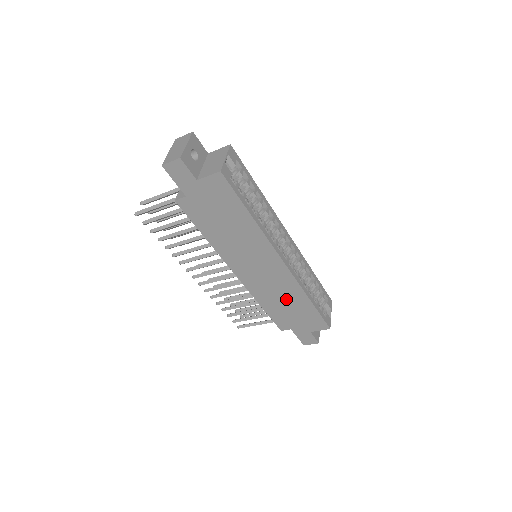
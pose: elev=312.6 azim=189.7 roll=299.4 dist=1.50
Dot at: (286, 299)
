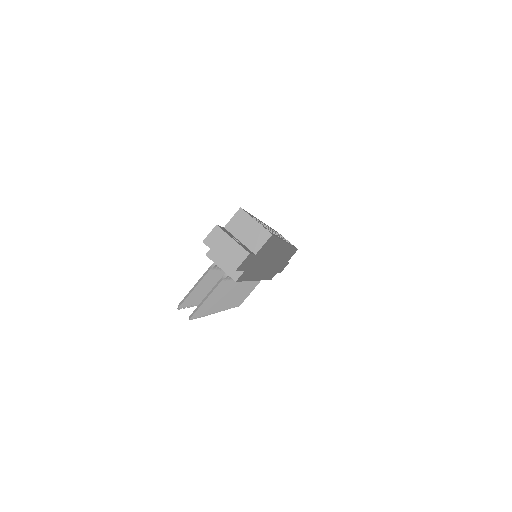
Dot at: occluded
